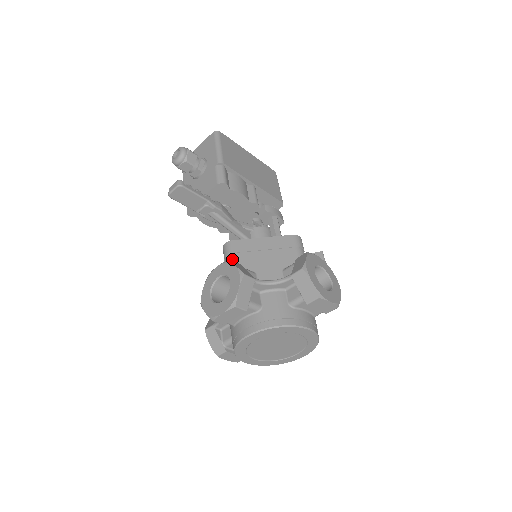
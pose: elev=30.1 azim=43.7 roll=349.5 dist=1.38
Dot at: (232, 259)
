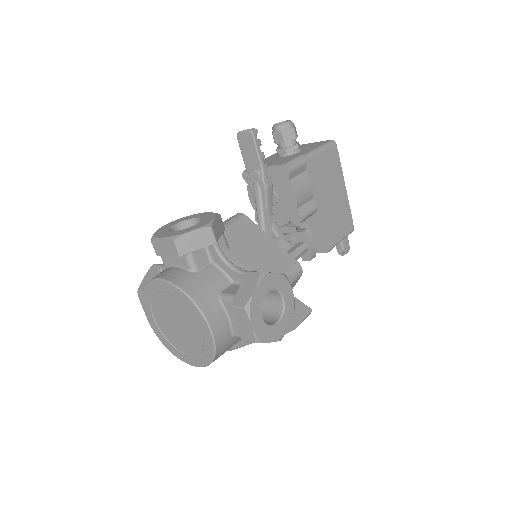
Dot at: (227, 224)
